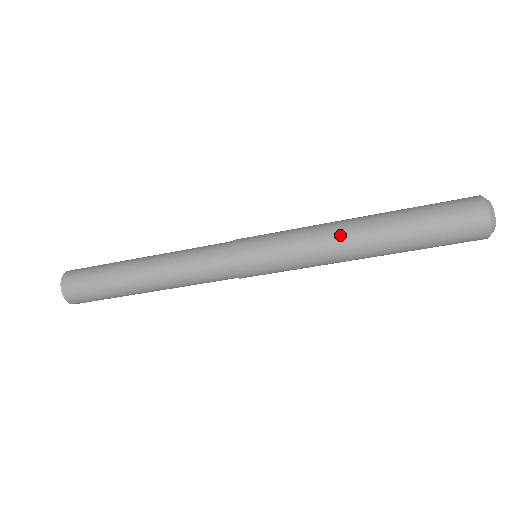
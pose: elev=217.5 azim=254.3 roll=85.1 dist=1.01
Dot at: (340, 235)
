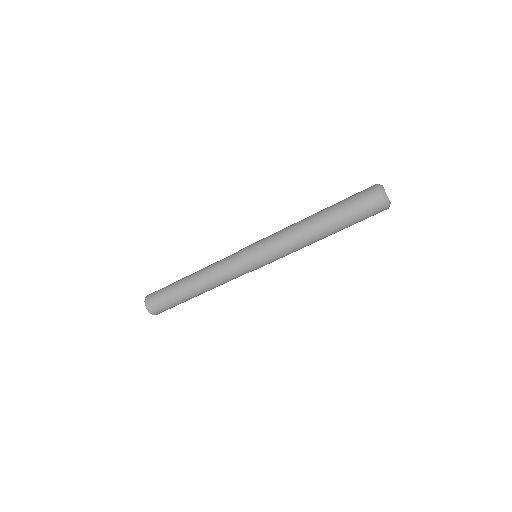
Dot at: (298, 223)
